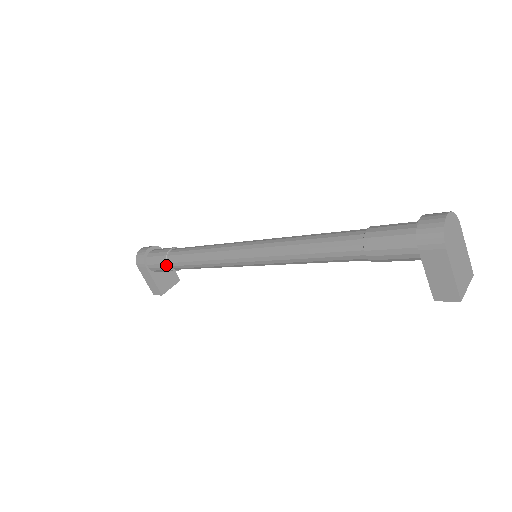
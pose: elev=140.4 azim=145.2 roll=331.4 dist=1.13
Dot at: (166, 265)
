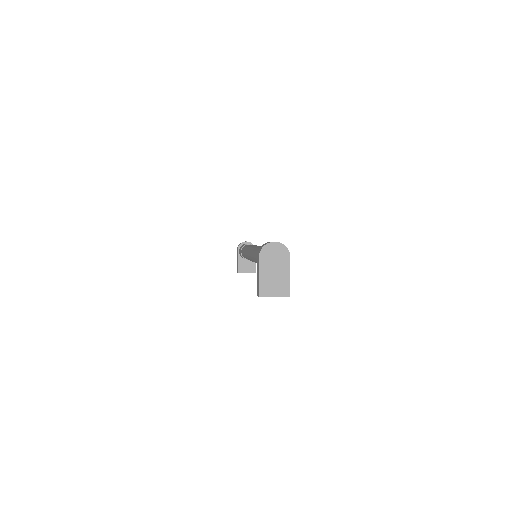
Dot at: (240, 251)
